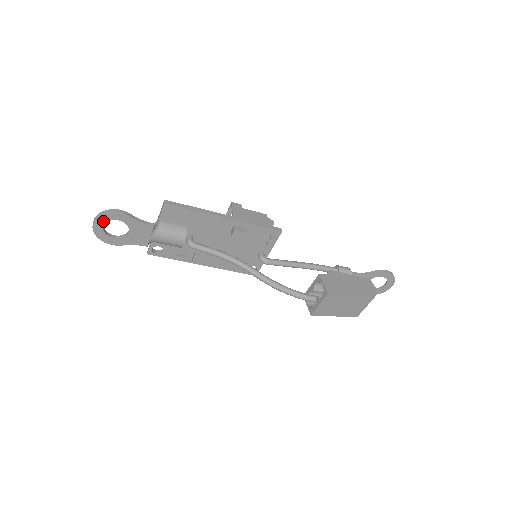
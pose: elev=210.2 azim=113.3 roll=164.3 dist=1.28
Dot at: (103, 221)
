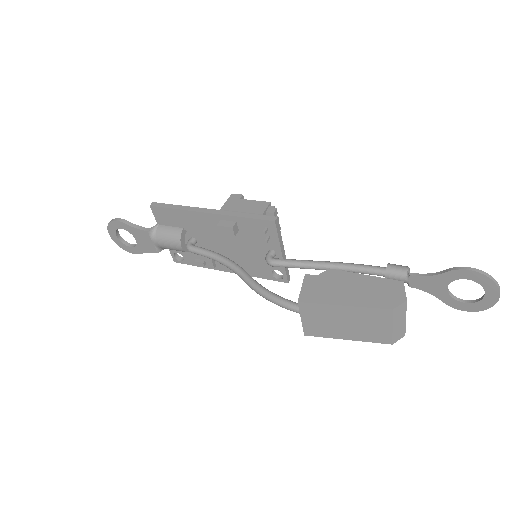
Dot at: (113, 231)
